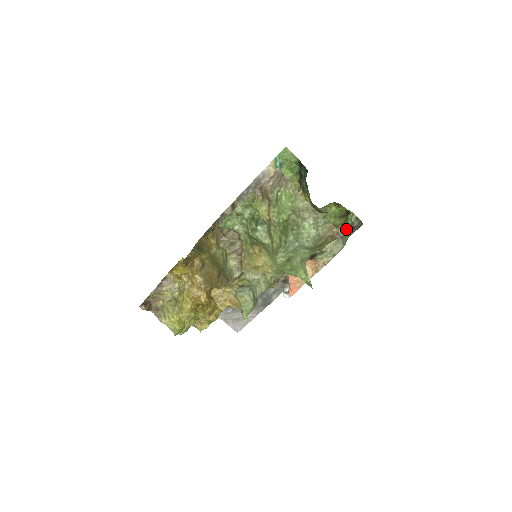
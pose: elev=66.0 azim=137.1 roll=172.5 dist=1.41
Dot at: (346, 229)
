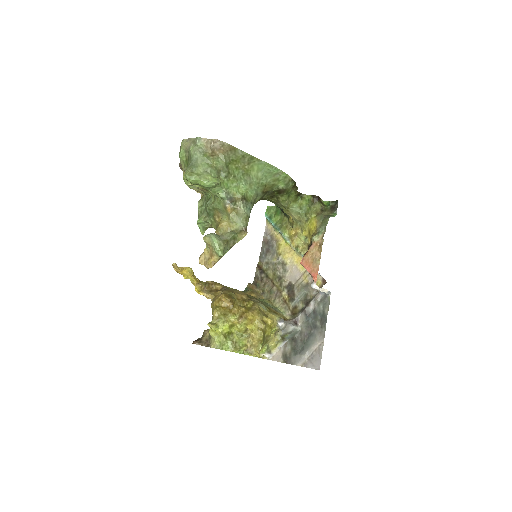
Dot at: (328, 211)
